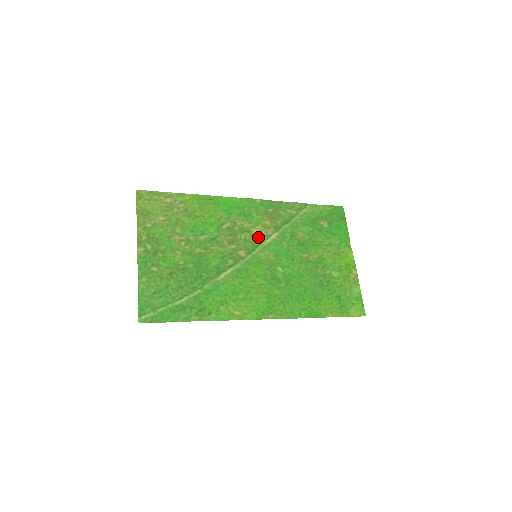
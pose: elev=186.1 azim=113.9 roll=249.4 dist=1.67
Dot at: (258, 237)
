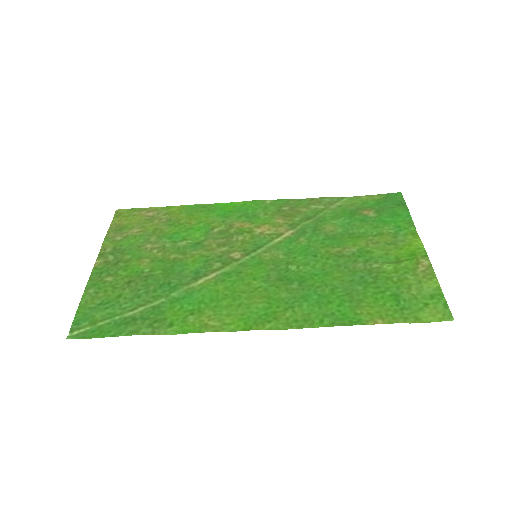
Dot at: (263, 237)
